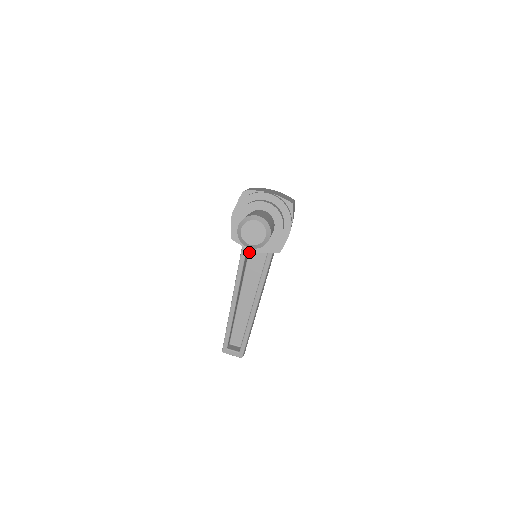
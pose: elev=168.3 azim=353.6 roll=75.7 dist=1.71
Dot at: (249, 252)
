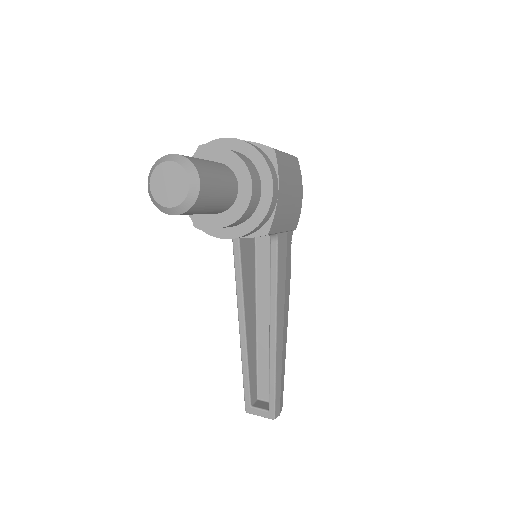
Dot at: (256, 256)
